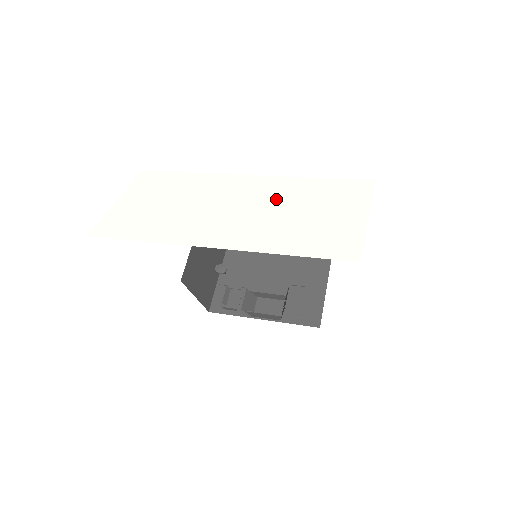
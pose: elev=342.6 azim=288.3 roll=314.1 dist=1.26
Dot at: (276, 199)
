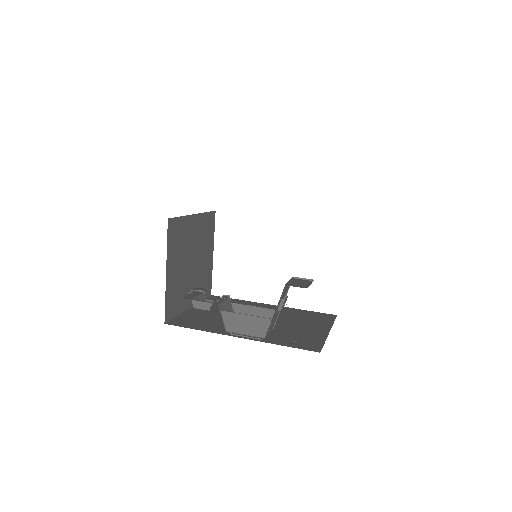
Dot at: occluded
